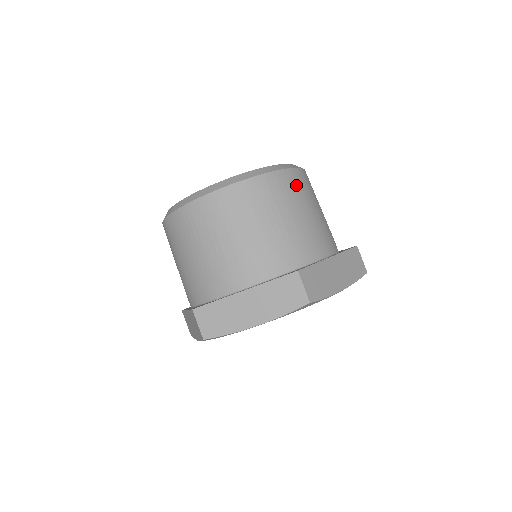
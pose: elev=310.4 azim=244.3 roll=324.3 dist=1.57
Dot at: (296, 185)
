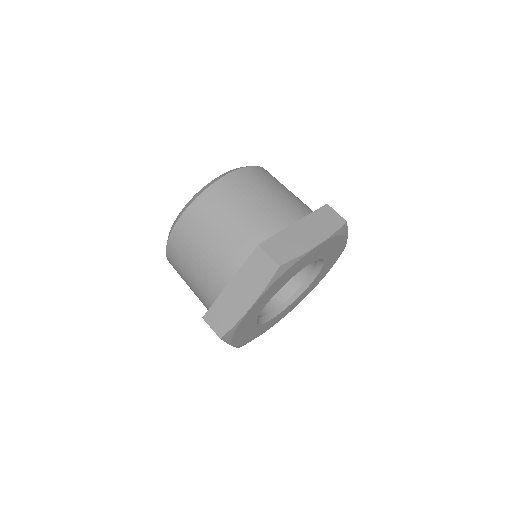
Dot at: occluded
